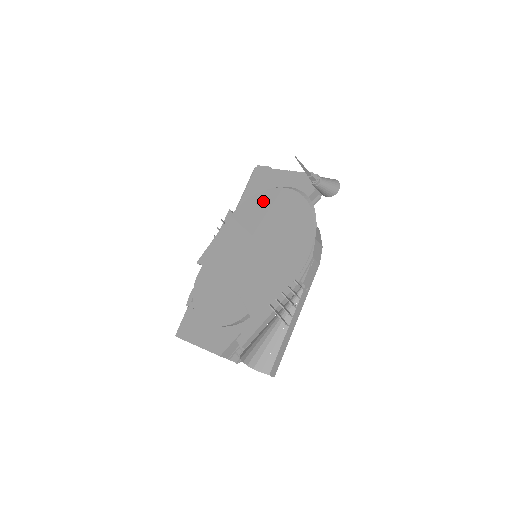
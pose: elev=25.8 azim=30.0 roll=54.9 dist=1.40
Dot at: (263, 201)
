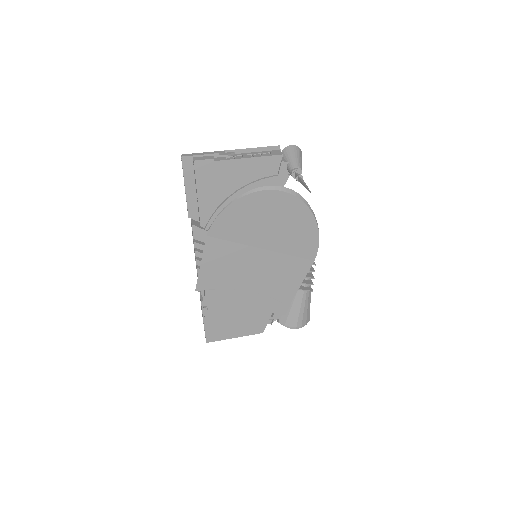
Dot at: (243, 211)
